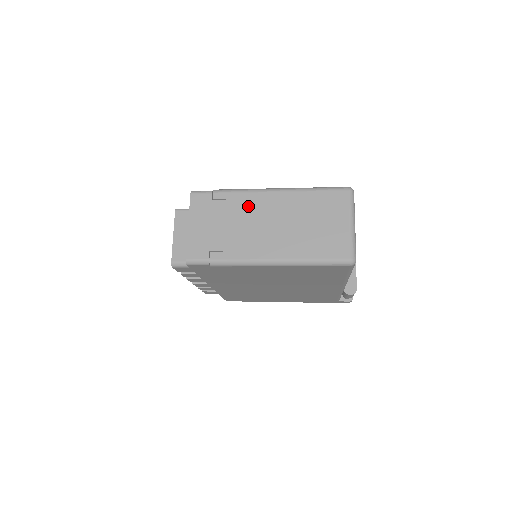
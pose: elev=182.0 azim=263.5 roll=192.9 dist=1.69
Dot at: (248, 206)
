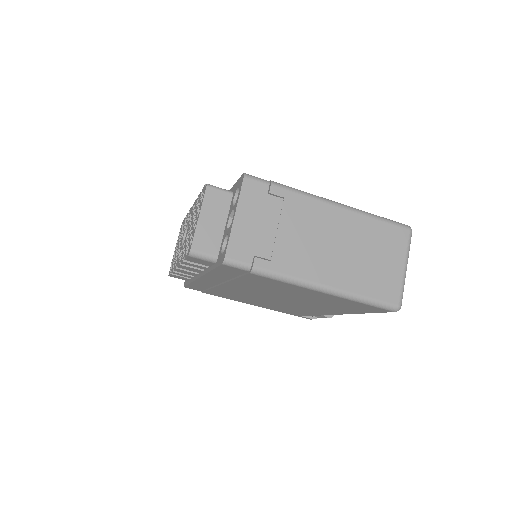
Dot at: (307, 214)
